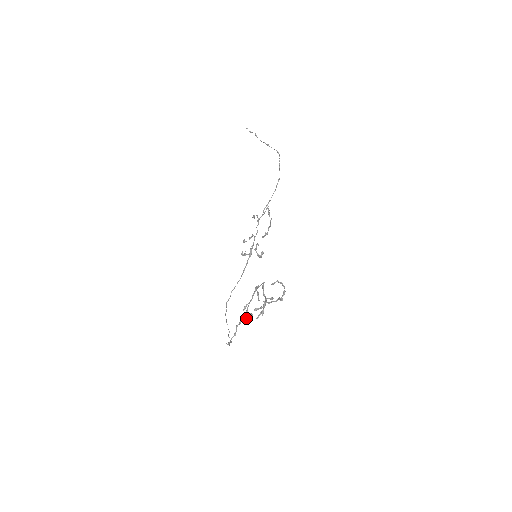
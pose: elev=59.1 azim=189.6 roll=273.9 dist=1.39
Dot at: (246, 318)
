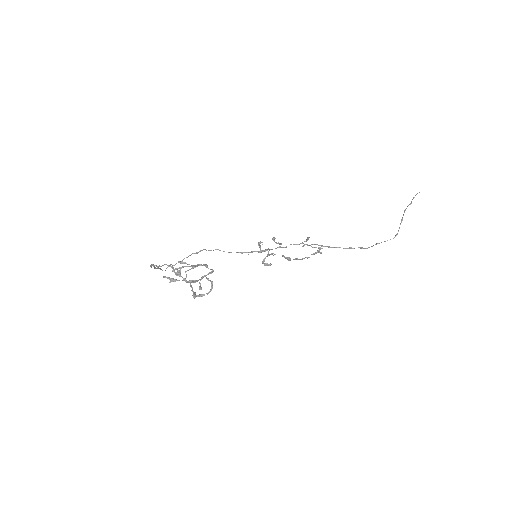
Dot at: occluded
